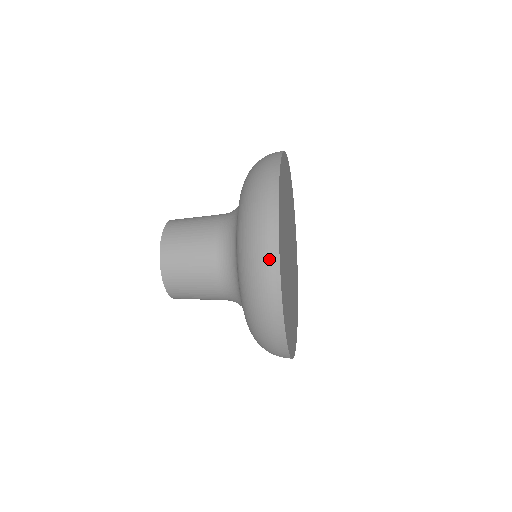
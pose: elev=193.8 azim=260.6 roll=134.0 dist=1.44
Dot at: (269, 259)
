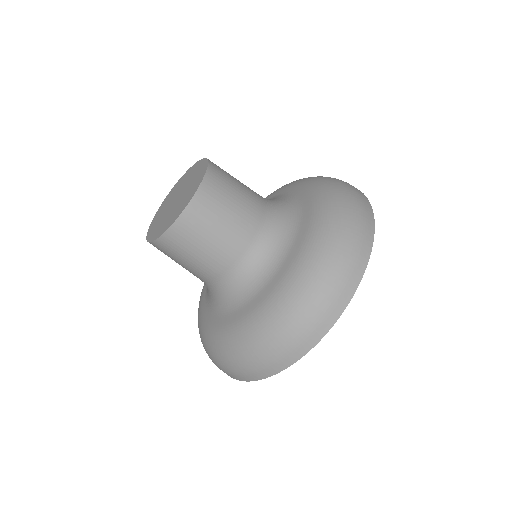
Dot at: (361, 252)
